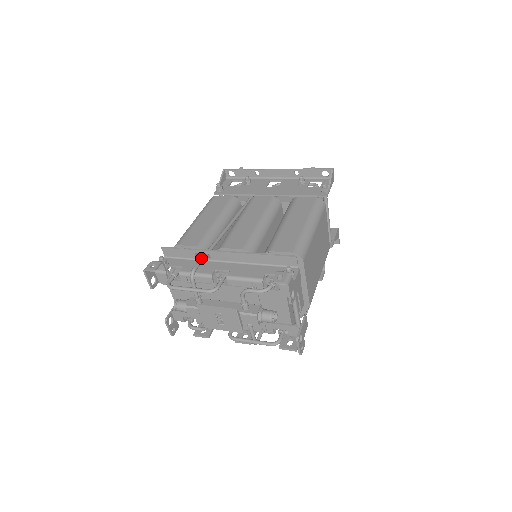
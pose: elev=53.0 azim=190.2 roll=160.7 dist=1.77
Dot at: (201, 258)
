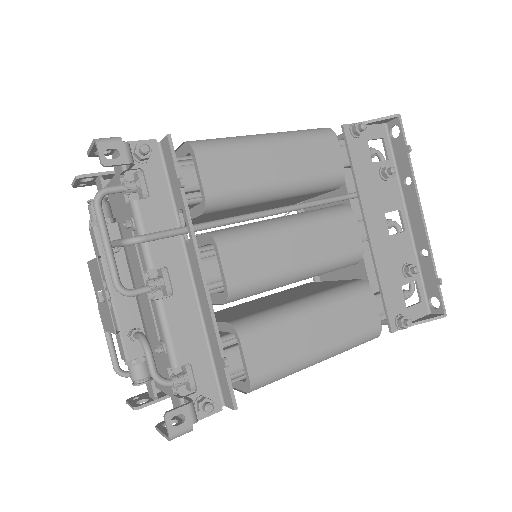
Dot at: (175, 232)
